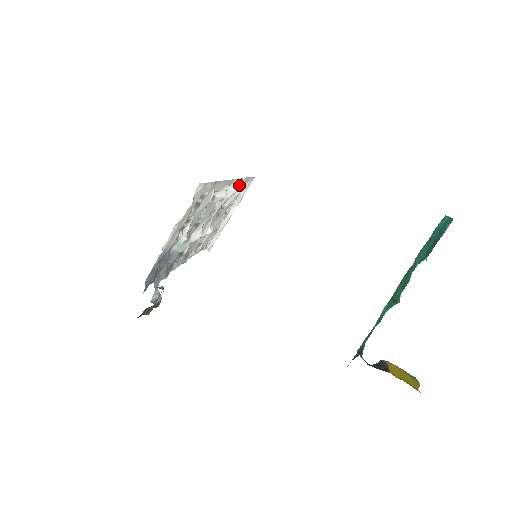
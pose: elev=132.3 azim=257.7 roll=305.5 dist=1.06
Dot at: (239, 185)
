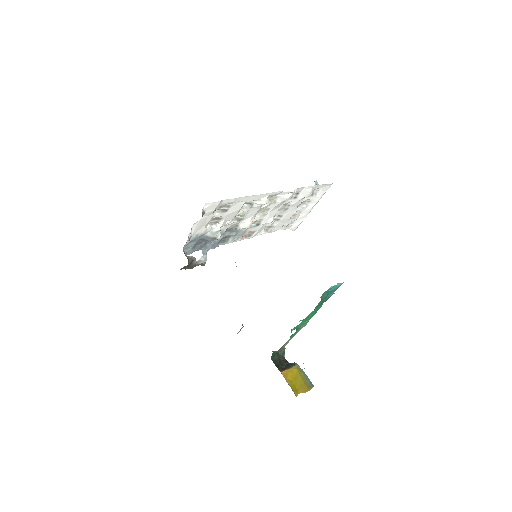
Dot at: (292, 194)
